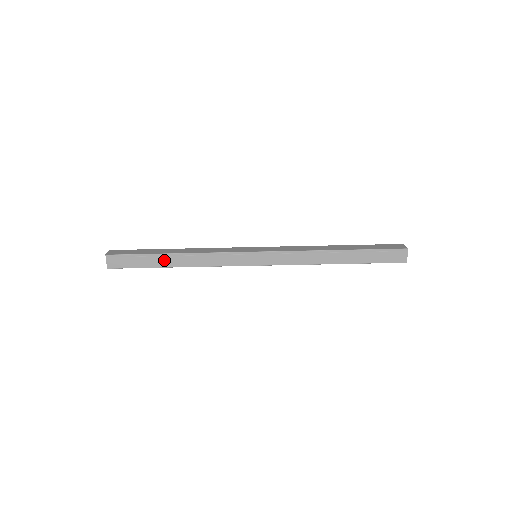
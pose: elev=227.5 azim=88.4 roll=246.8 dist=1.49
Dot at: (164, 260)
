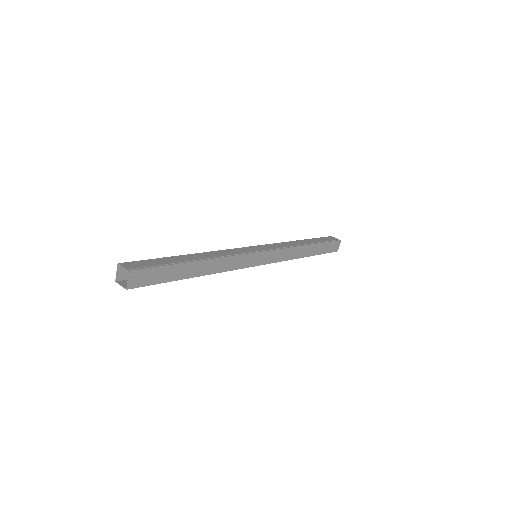
Dot at: occluded
